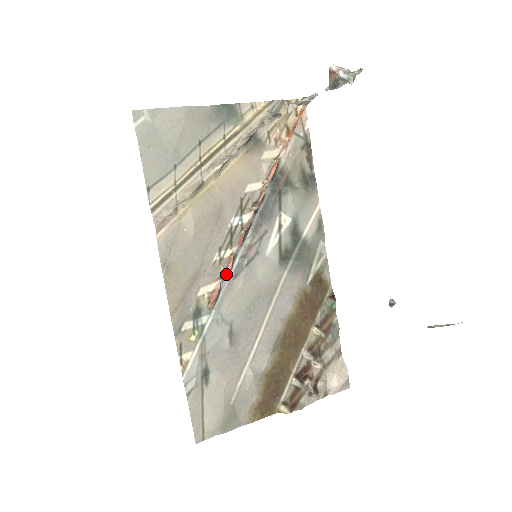
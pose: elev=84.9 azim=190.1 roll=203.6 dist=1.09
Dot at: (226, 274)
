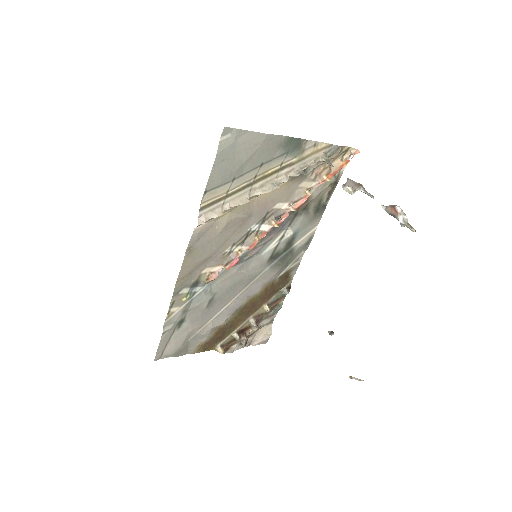
Dot at: (230, 266)
